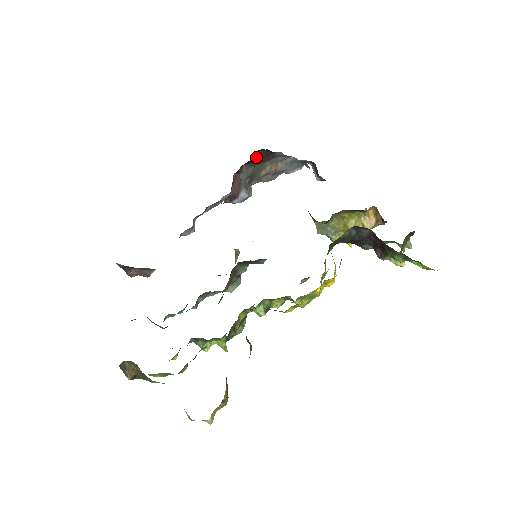
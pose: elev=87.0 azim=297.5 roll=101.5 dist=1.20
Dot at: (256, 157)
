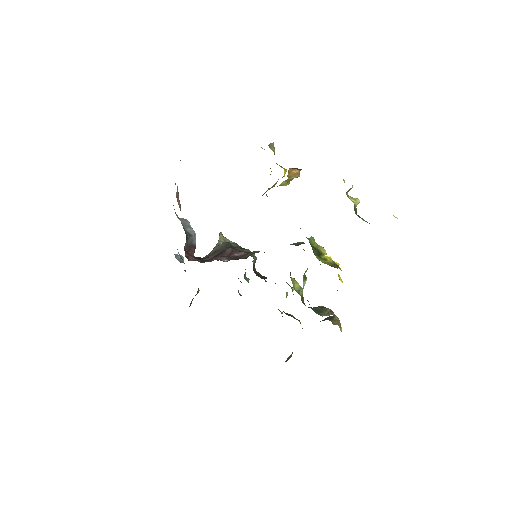
Dot at: occluded
